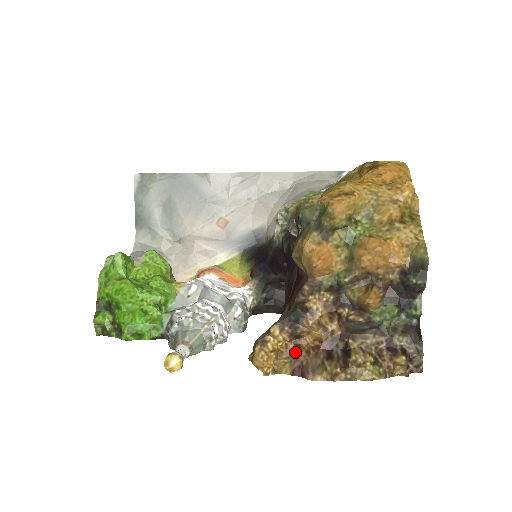
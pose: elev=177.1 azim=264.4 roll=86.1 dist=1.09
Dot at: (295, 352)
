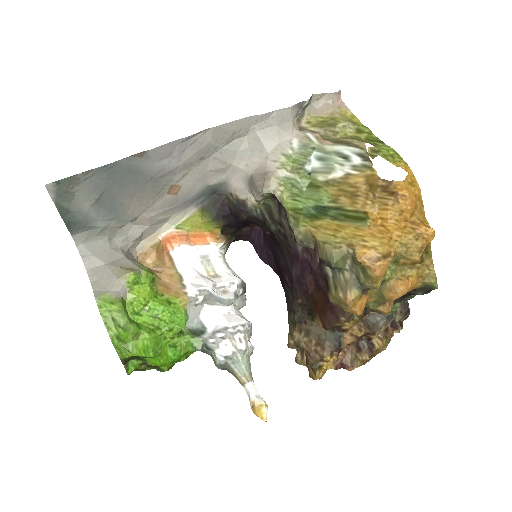
Dot at: occluded
